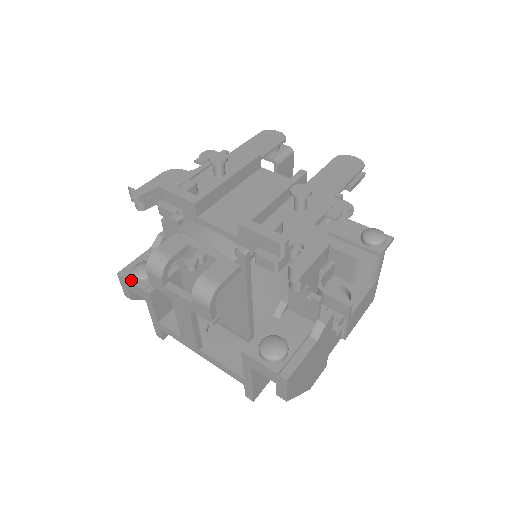
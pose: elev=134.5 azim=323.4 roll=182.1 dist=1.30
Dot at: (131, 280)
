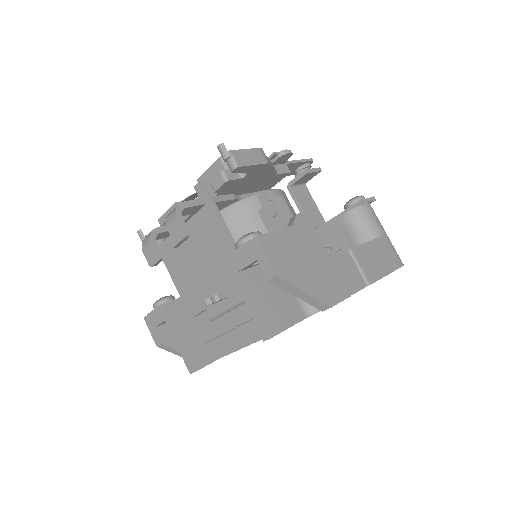
Dot at: (152, 311)
